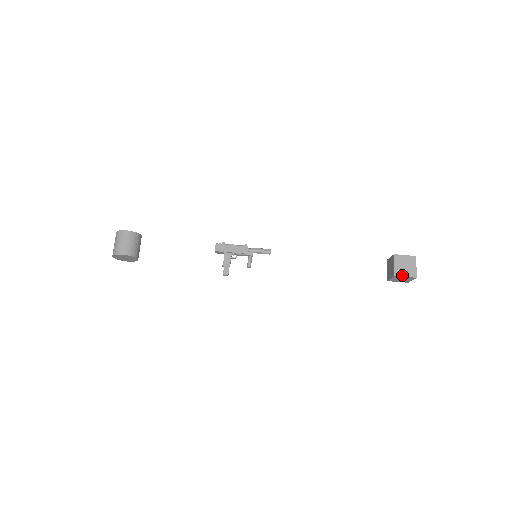
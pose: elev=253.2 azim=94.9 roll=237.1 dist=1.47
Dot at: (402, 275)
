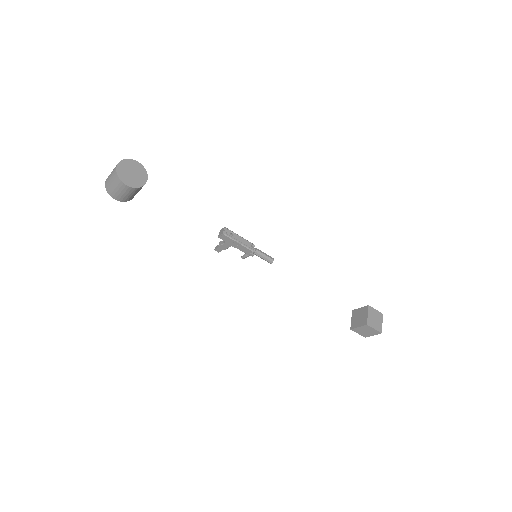
Dot at: (357, 332)
